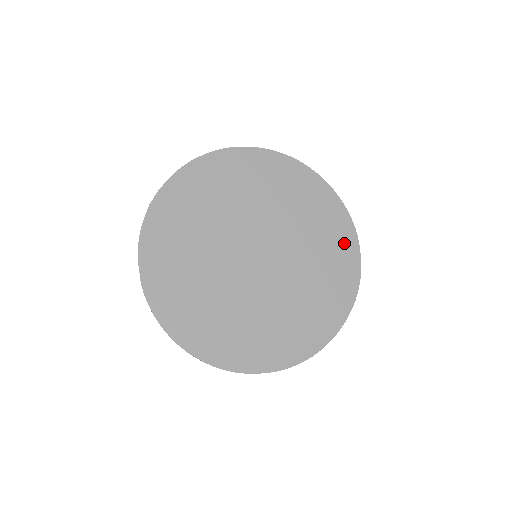
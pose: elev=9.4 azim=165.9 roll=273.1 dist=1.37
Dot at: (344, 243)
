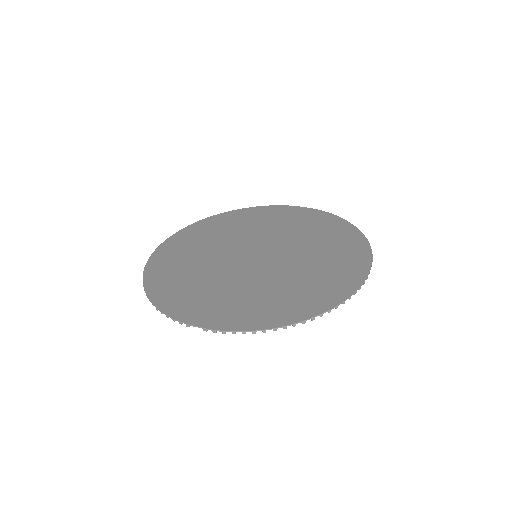
Dot at: (289, 212)
